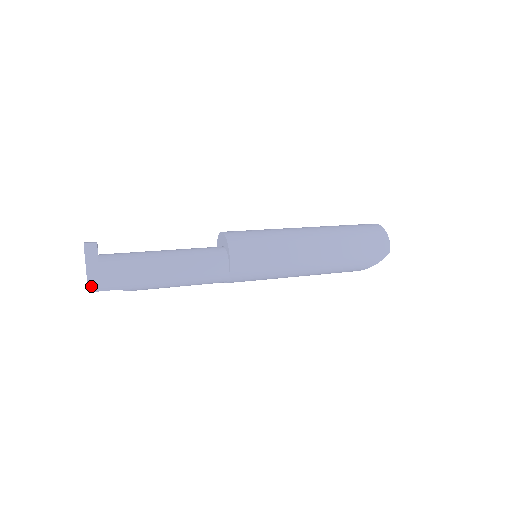
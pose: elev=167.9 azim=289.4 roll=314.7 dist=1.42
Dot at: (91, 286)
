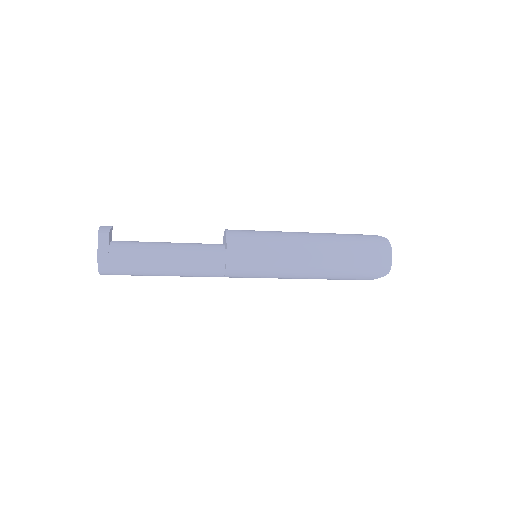
Dot at: (102, 272)
